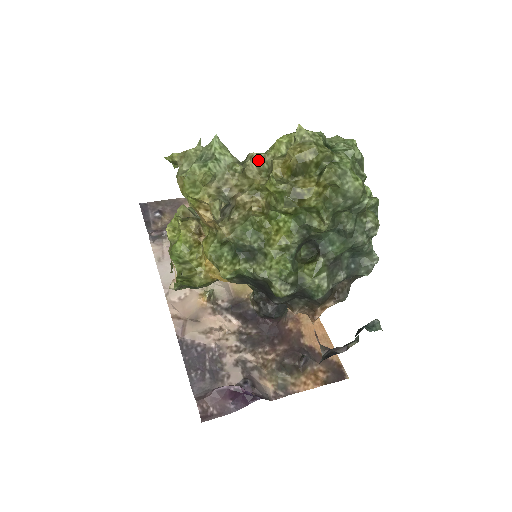
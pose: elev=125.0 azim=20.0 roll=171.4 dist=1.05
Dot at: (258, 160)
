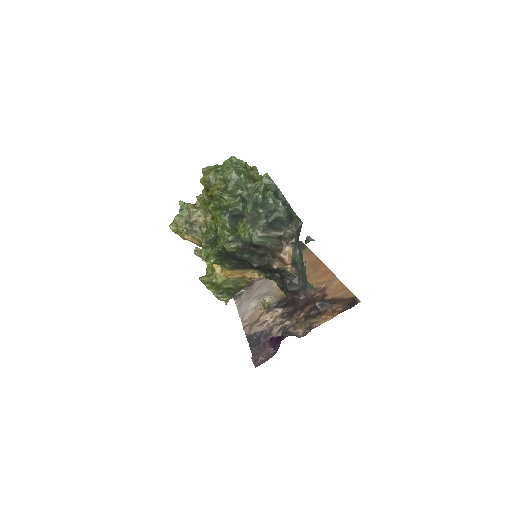
Dot at: occluded
